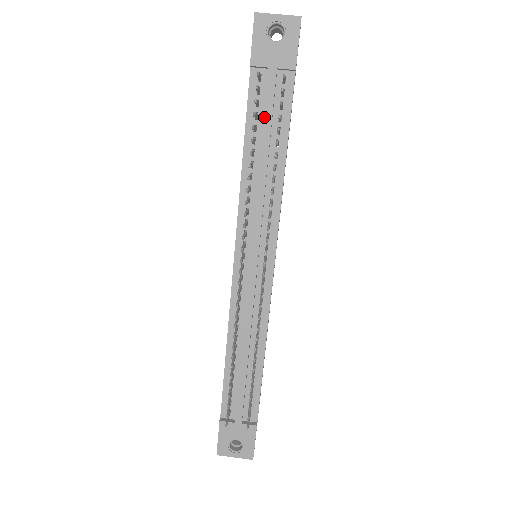
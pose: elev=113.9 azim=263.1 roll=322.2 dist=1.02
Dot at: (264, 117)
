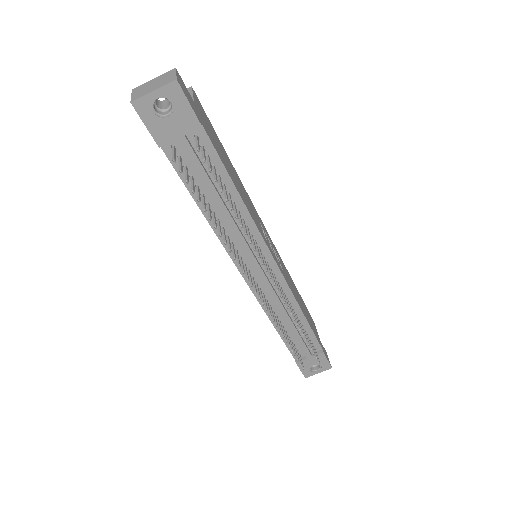
Dot at: (200, 178)
